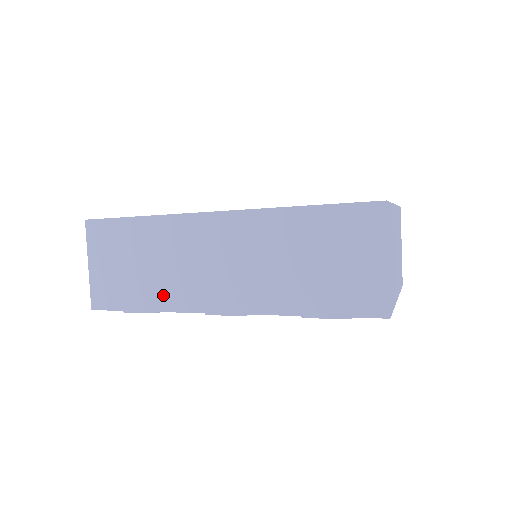
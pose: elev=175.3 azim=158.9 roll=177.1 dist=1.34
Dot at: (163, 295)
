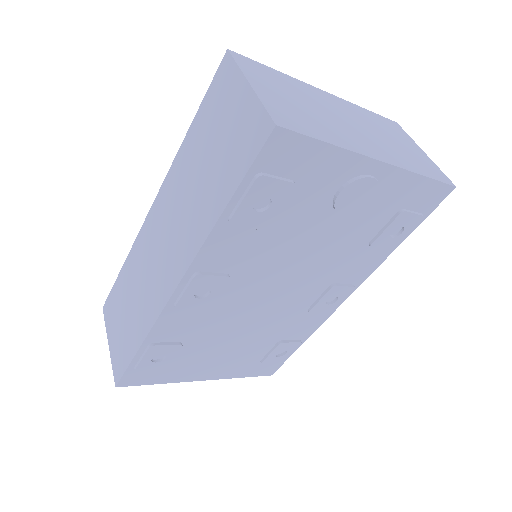
Dot at: (144, 318)
